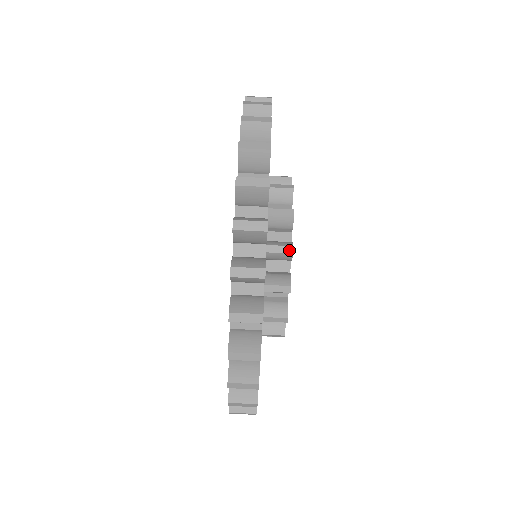
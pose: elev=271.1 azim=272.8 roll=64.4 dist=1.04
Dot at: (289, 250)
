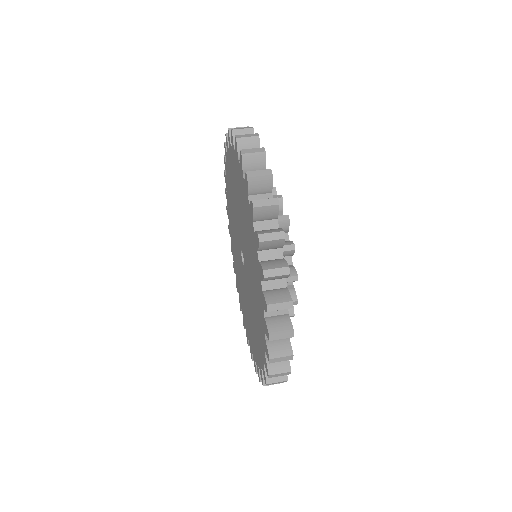
Dot at: occluded
